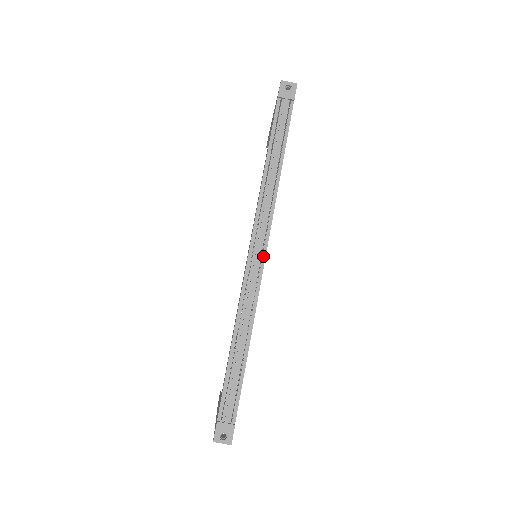
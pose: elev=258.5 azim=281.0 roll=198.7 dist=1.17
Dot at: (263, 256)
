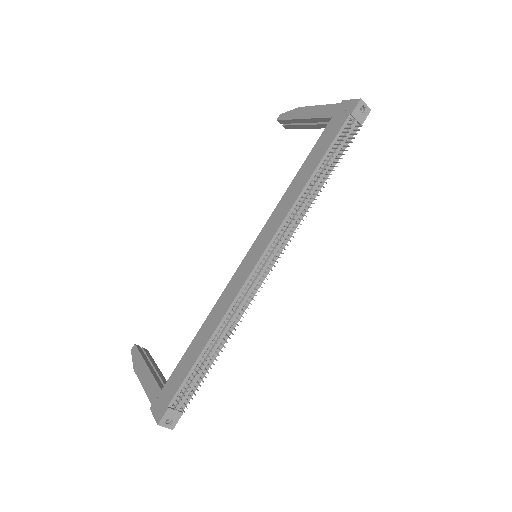
Dot at: (270, 266)
